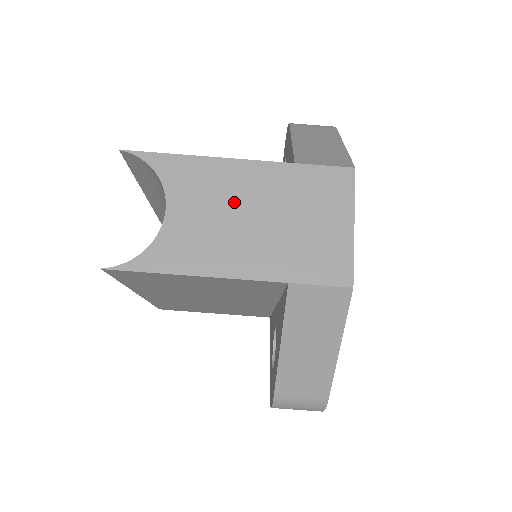
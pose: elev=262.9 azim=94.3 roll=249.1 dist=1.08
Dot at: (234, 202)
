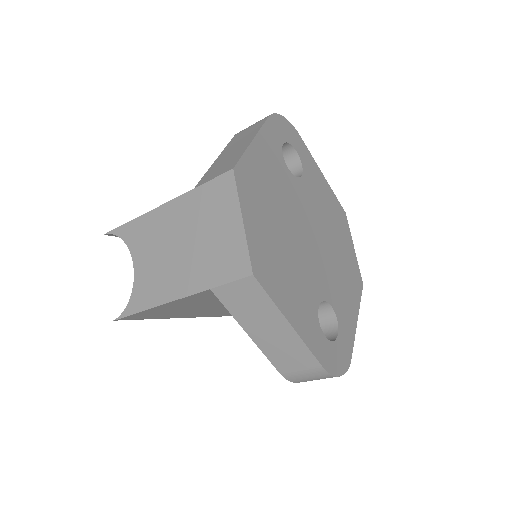
Dot at: (166, 240)
